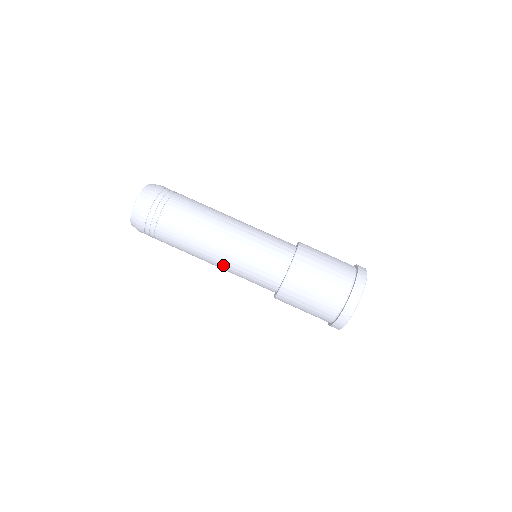
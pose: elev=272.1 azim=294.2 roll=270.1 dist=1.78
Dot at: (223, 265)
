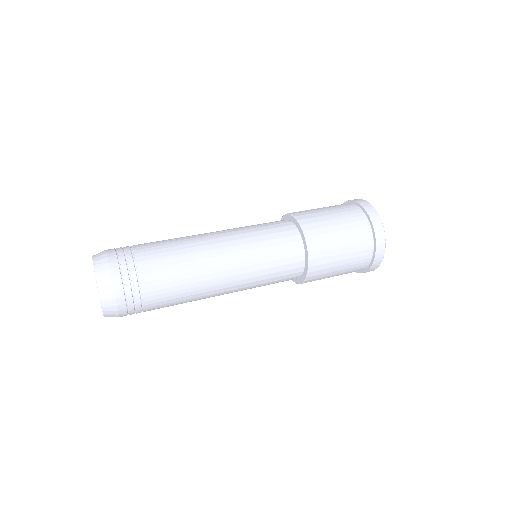
Dot at: (237, 279)
